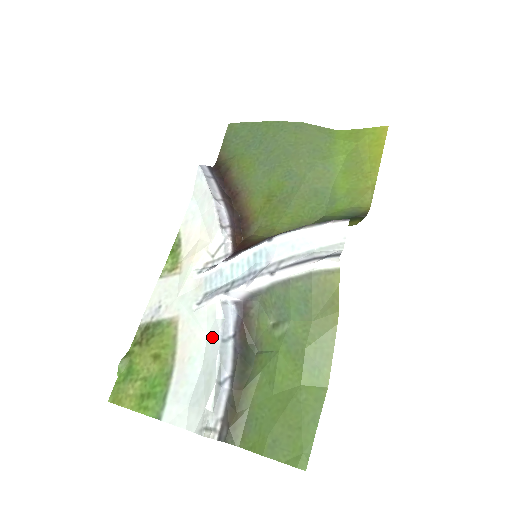
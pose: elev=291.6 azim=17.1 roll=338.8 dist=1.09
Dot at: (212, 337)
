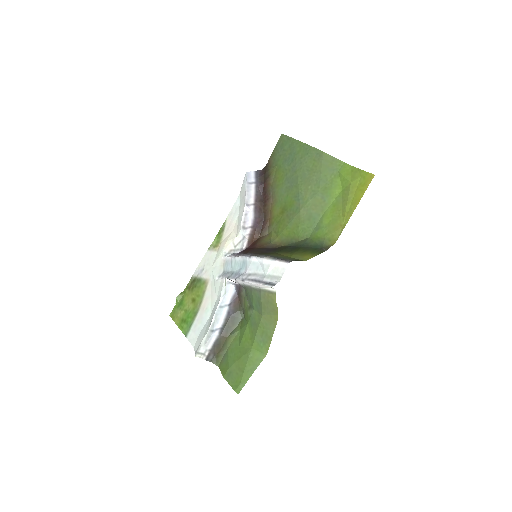
Dot at: (217, 302)
